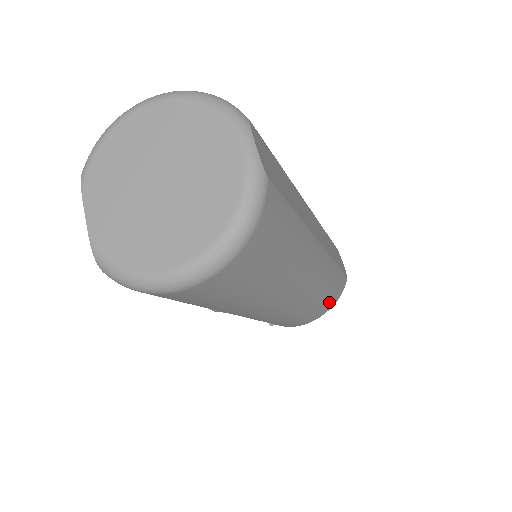
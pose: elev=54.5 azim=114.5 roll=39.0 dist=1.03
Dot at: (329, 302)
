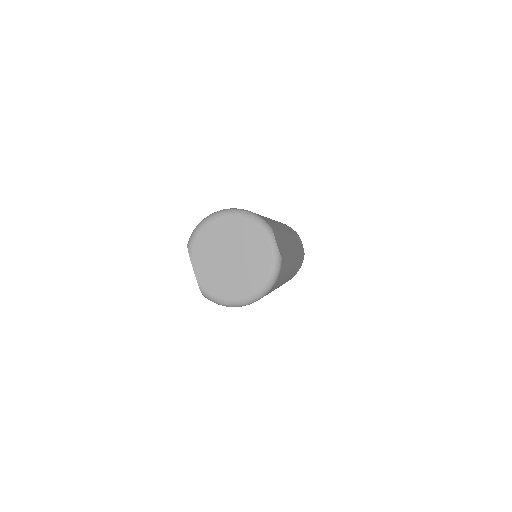
Dot at: occluded
